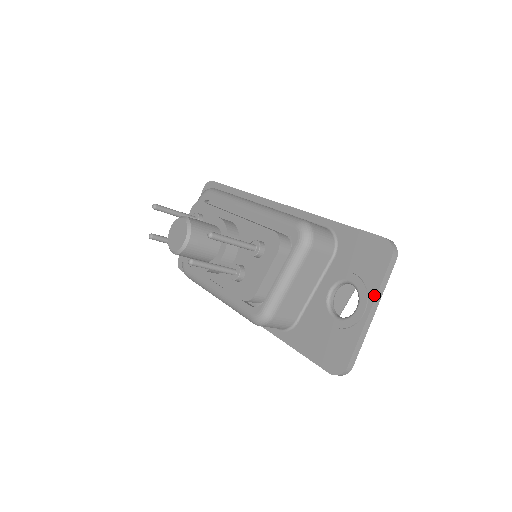
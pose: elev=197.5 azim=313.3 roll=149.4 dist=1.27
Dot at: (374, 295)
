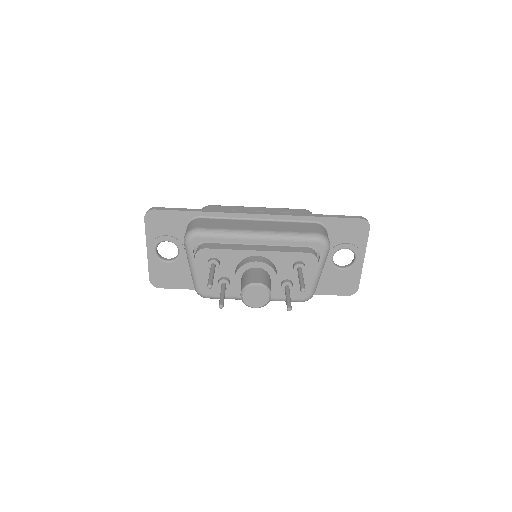
Dot at: (365, 250)
